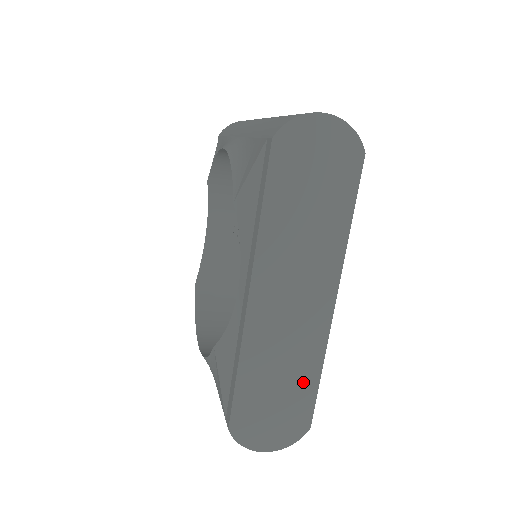
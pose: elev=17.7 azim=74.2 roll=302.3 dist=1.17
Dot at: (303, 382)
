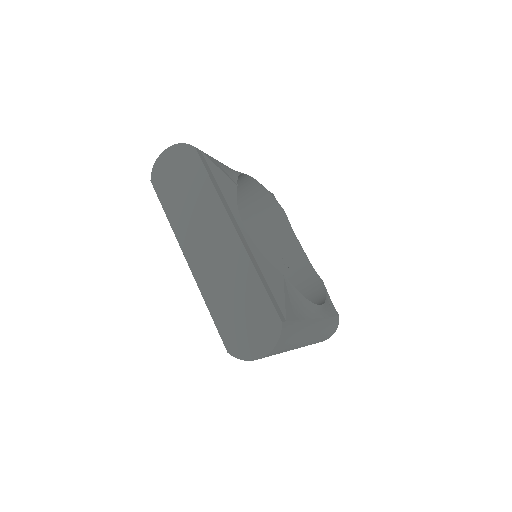
Dot at: (252, 292)
